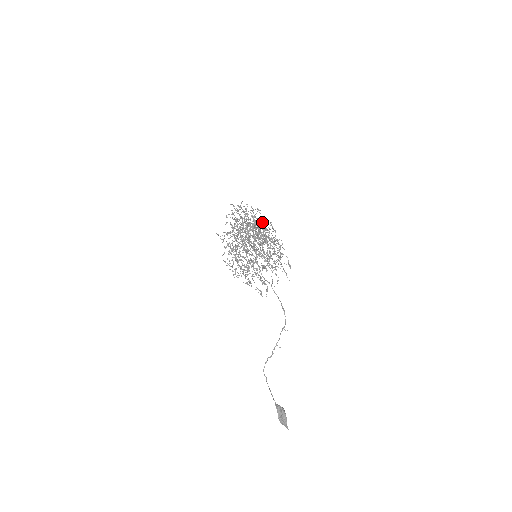
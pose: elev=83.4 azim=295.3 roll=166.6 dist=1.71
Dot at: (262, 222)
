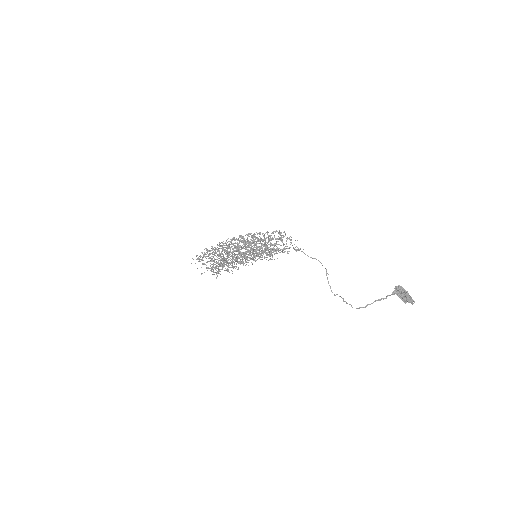
Dot at: occluded
